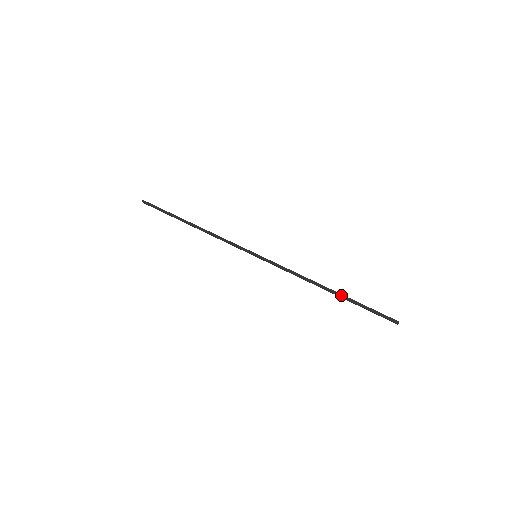
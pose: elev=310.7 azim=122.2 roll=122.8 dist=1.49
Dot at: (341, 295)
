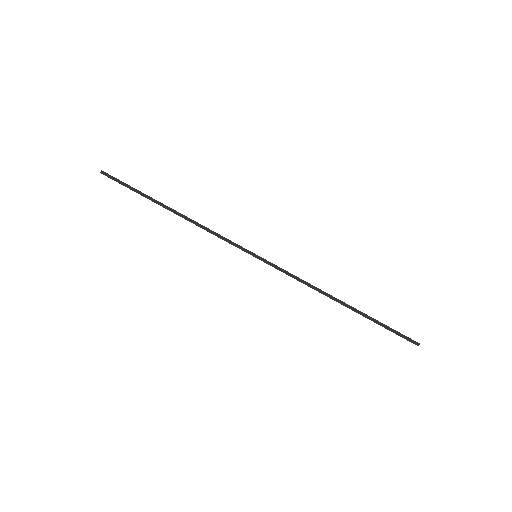
Dot at: (357, 311)
